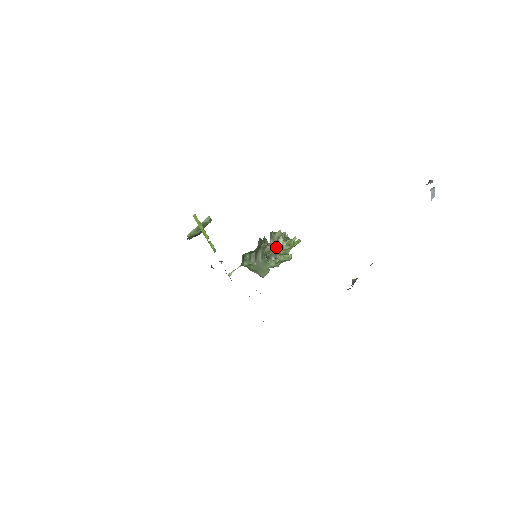
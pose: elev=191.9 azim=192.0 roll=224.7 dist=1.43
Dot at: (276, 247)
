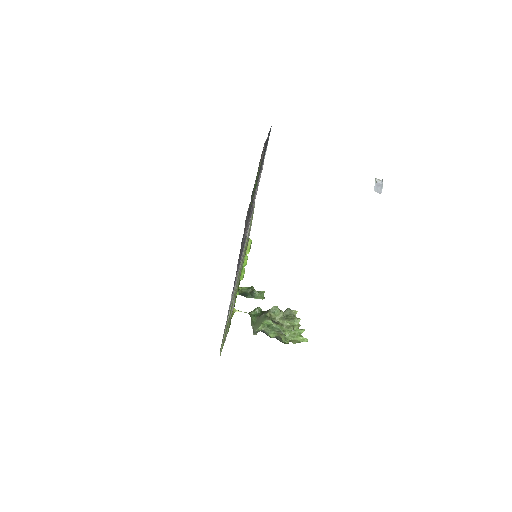
Dot at: (283, 318)
